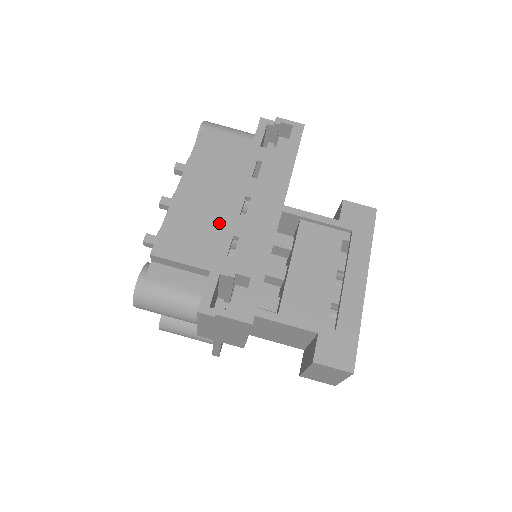
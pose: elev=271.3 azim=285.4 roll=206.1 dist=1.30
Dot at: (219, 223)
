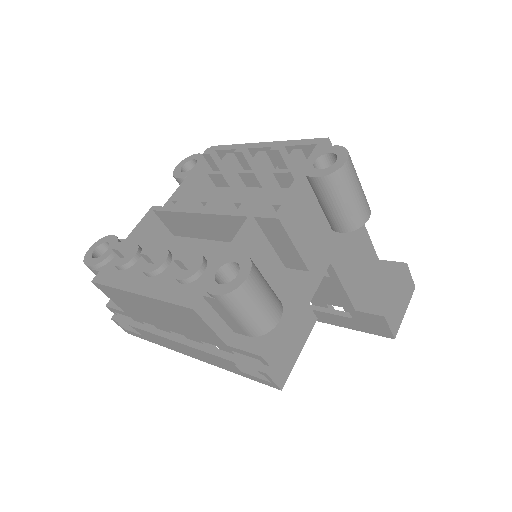
Dot at: (150, 319)
